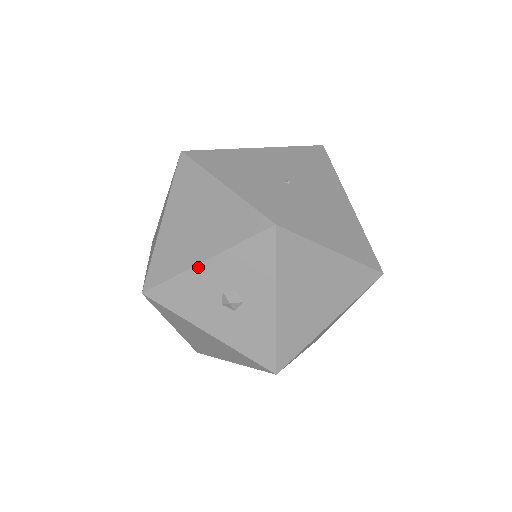
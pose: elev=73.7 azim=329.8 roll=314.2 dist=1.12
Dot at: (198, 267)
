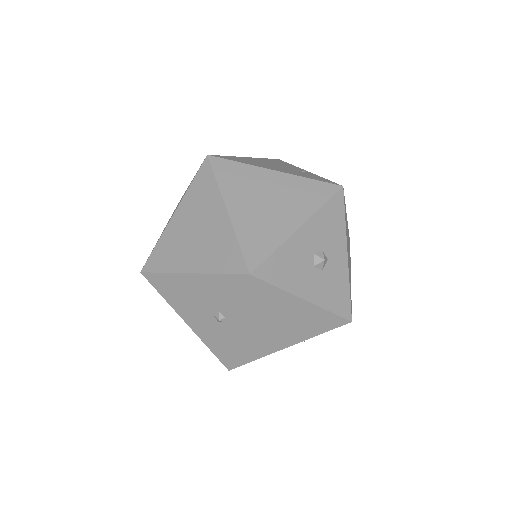
Dot at: (296, 234)
